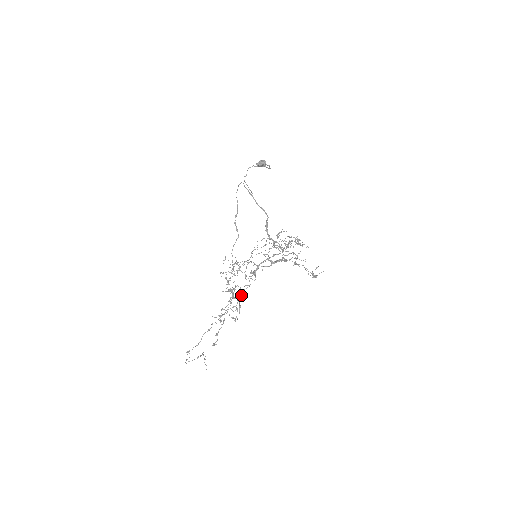
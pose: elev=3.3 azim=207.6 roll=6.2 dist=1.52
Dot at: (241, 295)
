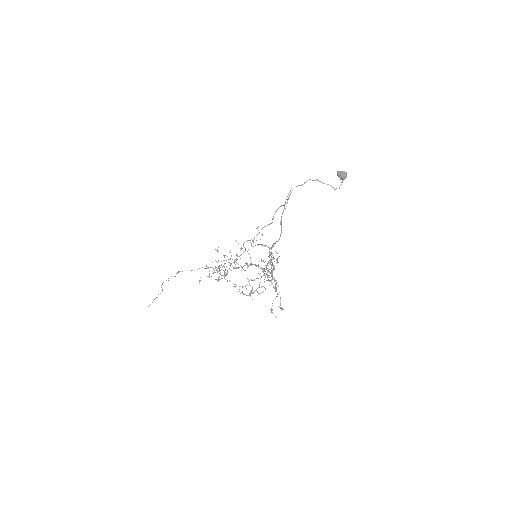
Dot at: (235, 268)
